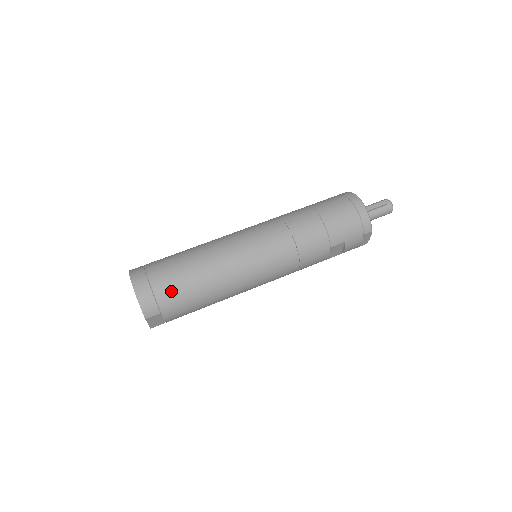
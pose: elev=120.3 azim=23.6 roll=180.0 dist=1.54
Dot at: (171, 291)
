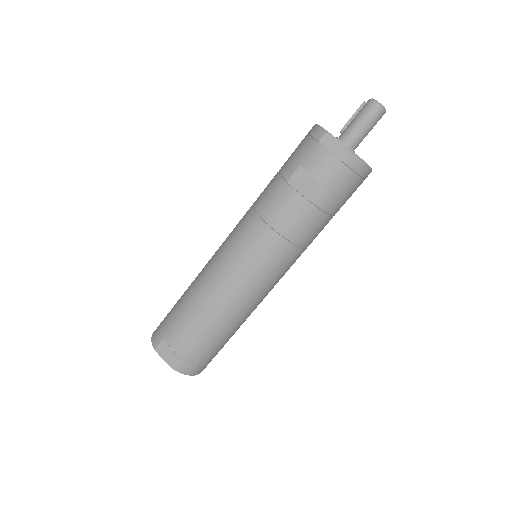
Dot at: (170, 314)
